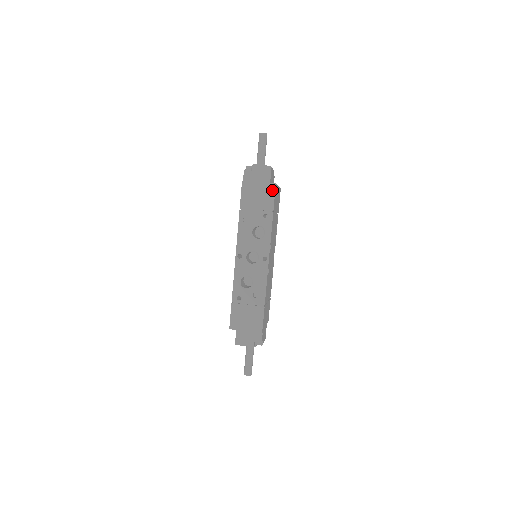
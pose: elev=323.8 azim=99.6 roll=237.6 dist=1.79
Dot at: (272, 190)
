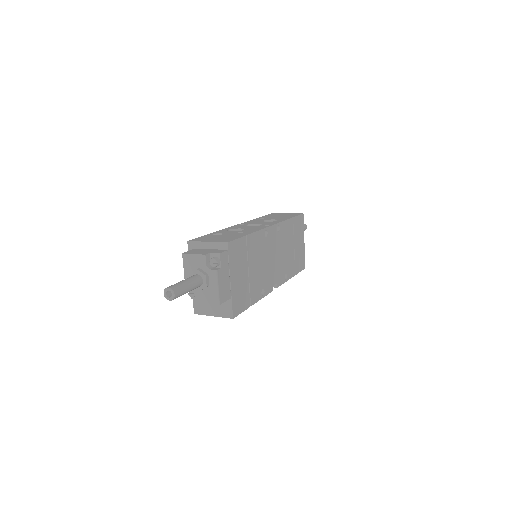
Dot at: (298, 214)
